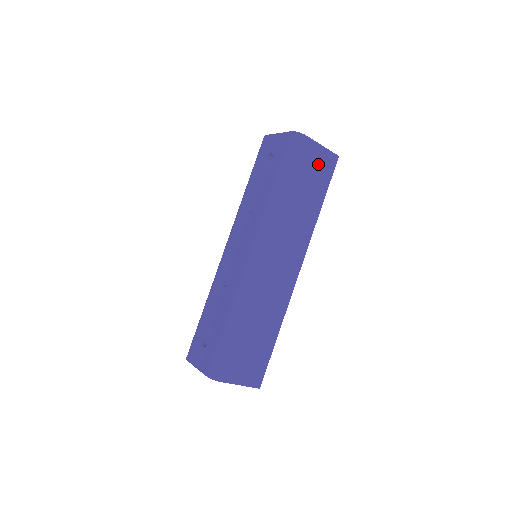
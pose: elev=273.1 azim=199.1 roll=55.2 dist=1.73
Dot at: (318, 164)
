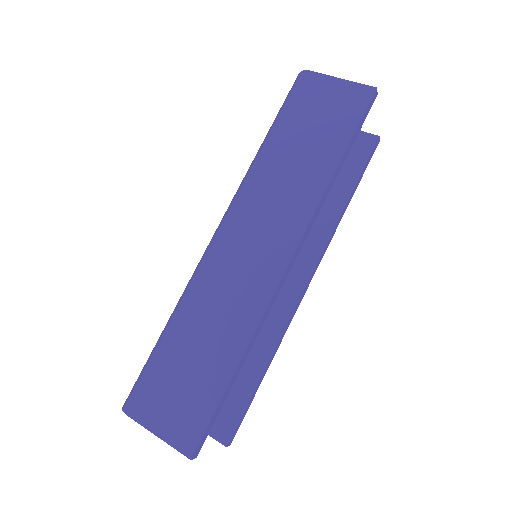
Dot at: (332, 104)
